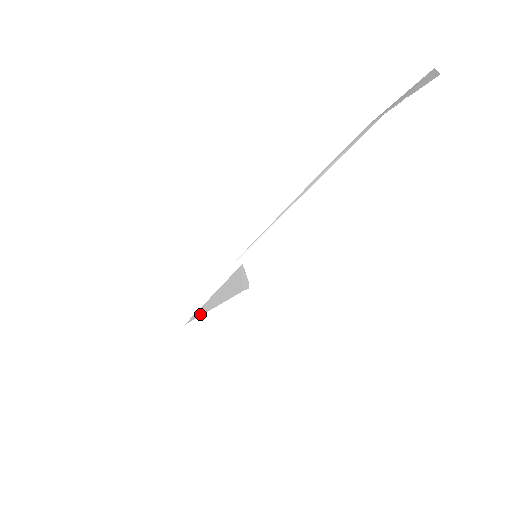
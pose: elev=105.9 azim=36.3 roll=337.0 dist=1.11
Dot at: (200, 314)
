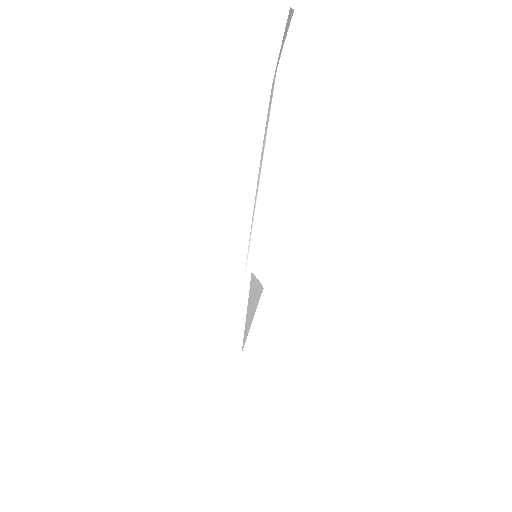
Dot at: (246, 336)
